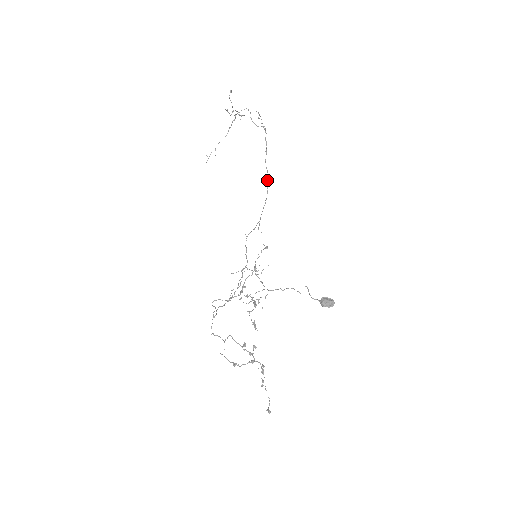
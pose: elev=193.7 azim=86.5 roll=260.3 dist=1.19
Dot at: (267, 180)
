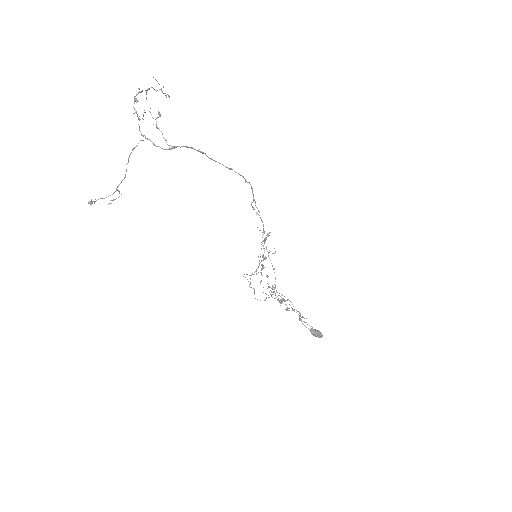
Dot at: occluded
